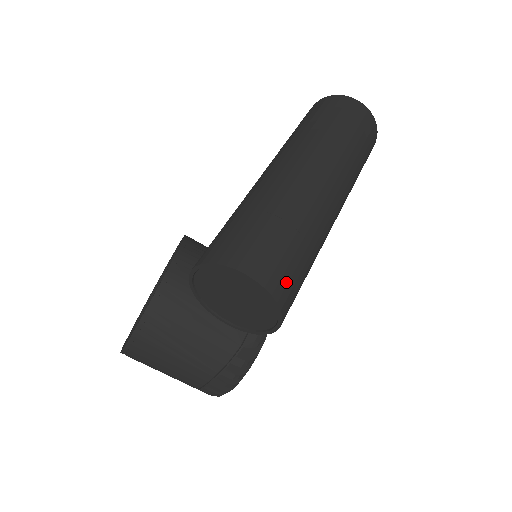
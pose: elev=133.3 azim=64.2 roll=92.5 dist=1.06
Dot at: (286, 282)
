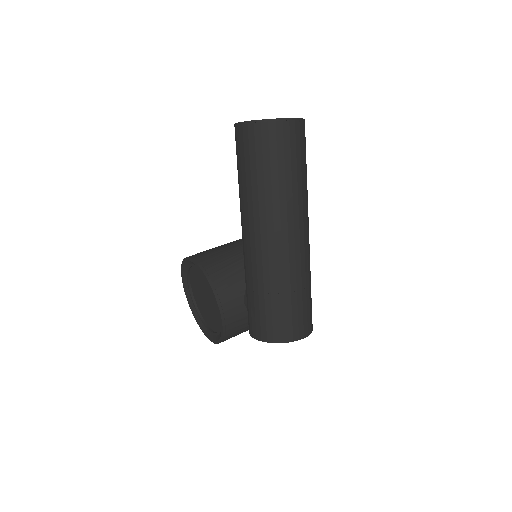
Dot at: (309, 320)
